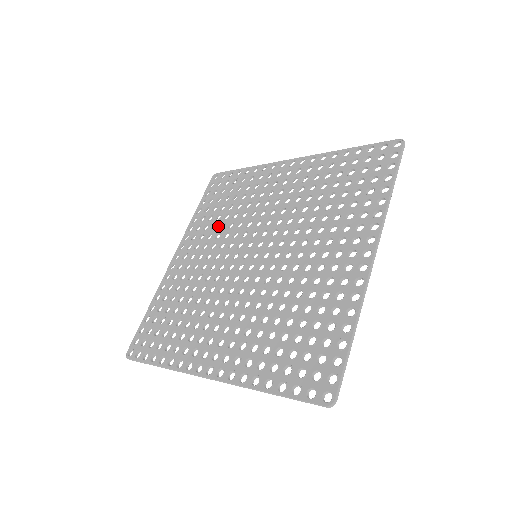
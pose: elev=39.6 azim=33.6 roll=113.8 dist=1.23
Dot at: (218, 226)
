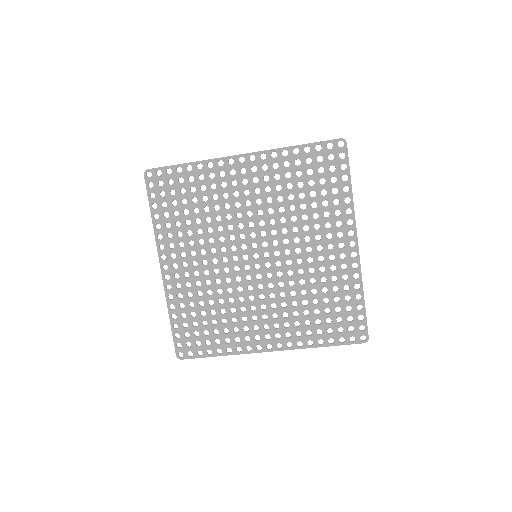
Dot at: (195, 232)
